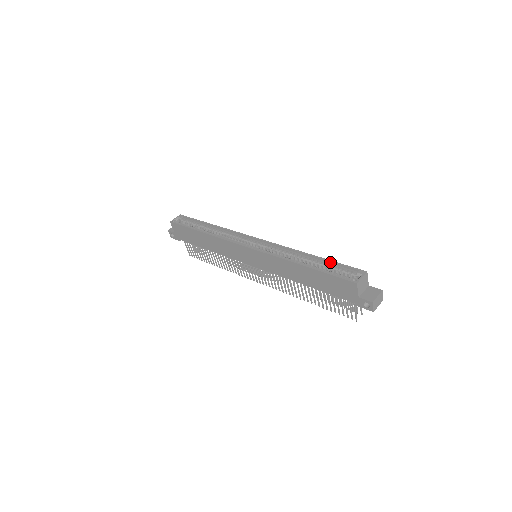
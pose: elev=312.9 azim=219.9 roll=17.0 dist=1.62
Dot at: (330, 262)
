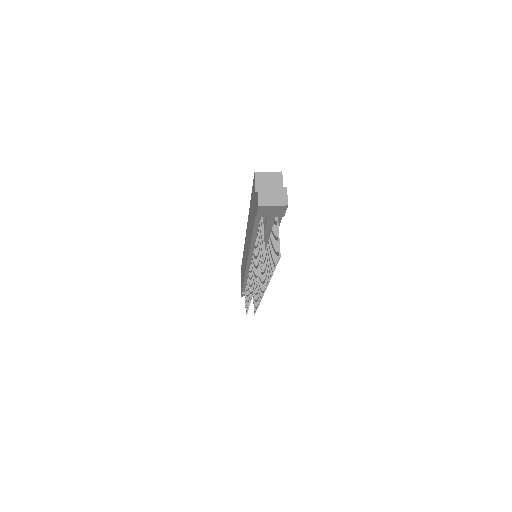
Dot at: occluded
